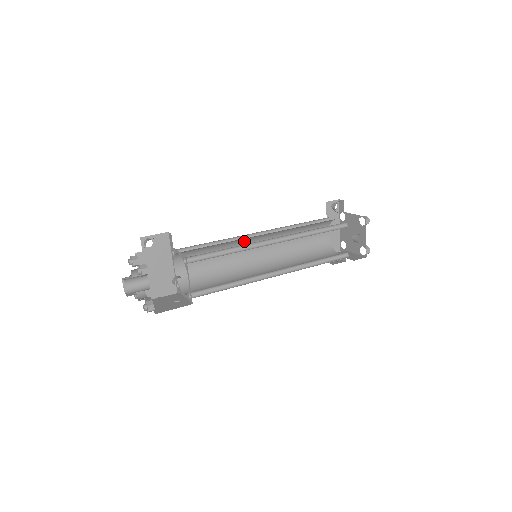
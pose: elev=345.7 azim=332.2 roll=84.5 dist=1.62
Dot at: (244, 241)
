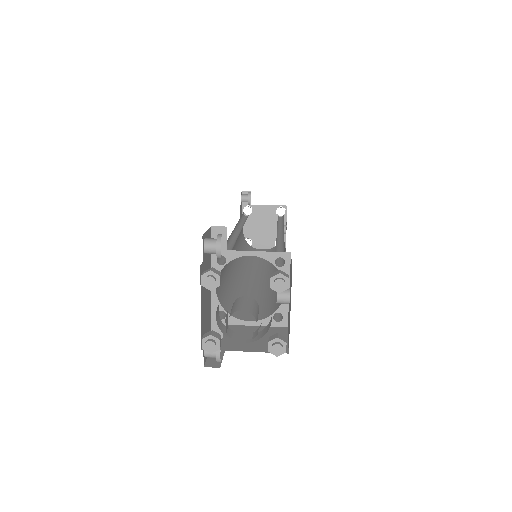
Dot at: occluded
